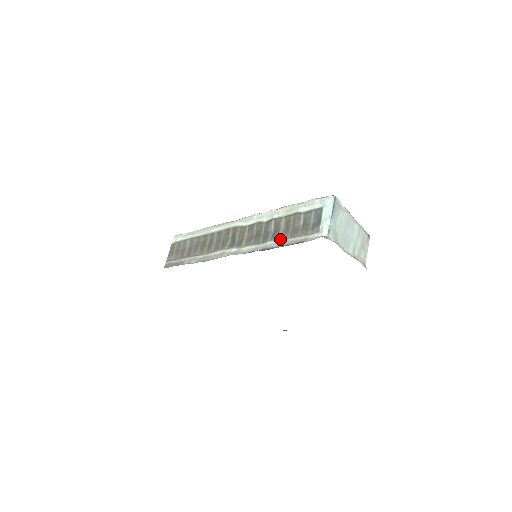
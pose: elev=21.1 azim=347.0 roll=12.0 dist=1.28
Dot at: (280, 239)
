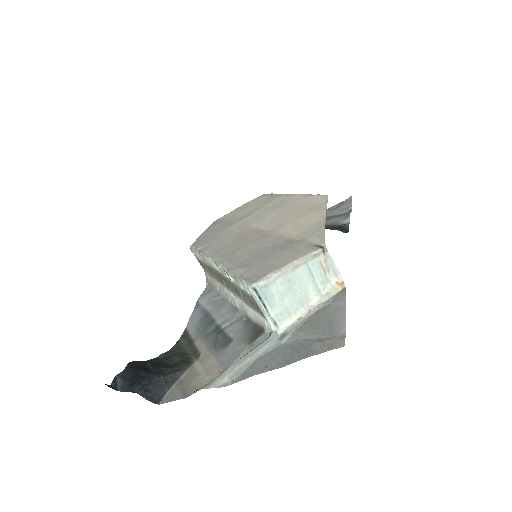
Dot at: (250, 307)
